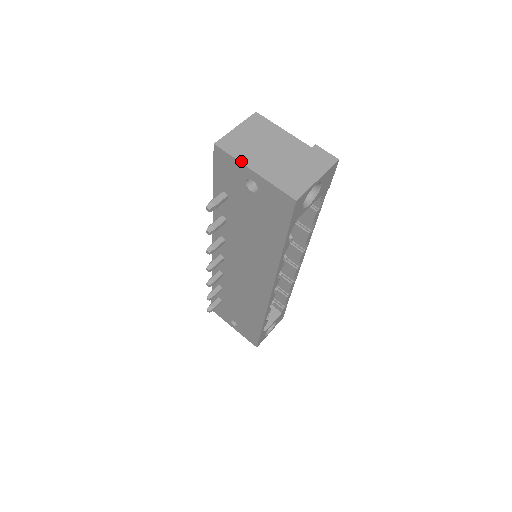
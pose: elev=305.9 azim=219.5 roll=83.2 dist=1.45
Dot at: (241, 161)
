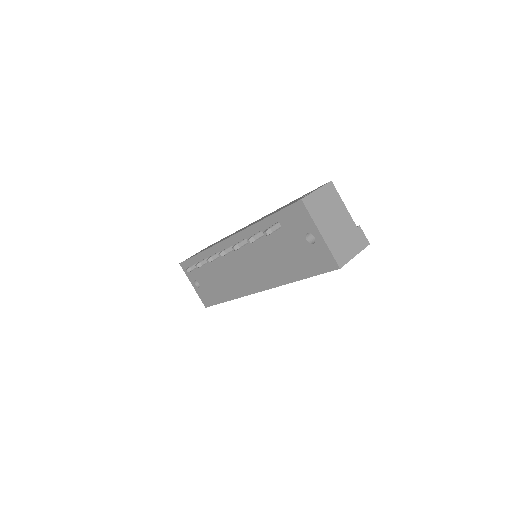
Dot at: (315, 222)
